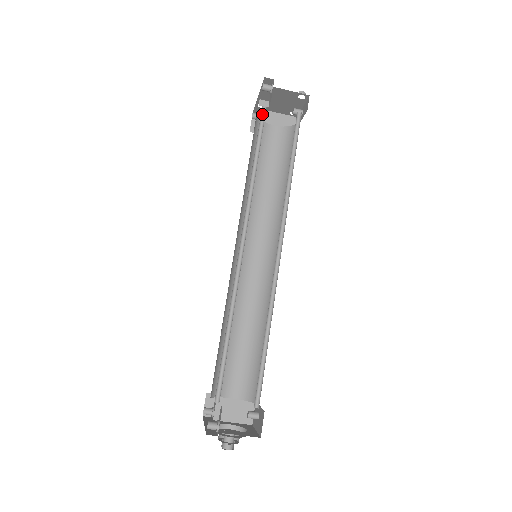
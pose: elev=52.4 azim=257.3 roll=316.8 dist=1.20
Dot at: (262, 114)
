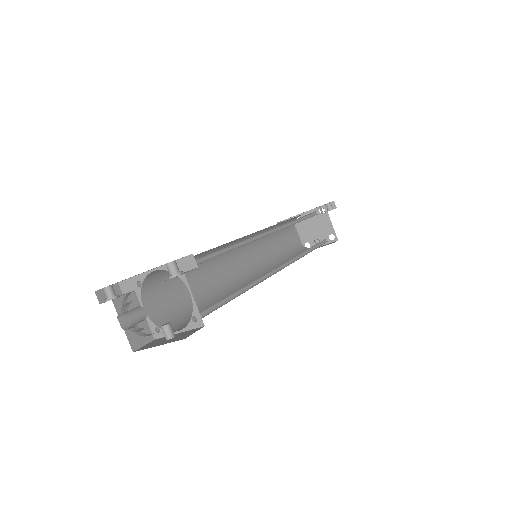
Dot at: (313, 213)
